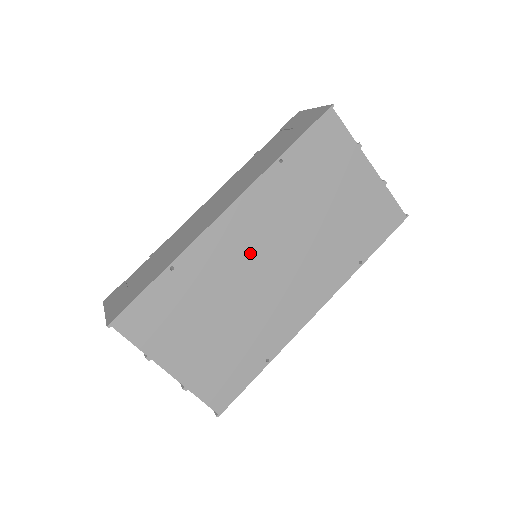
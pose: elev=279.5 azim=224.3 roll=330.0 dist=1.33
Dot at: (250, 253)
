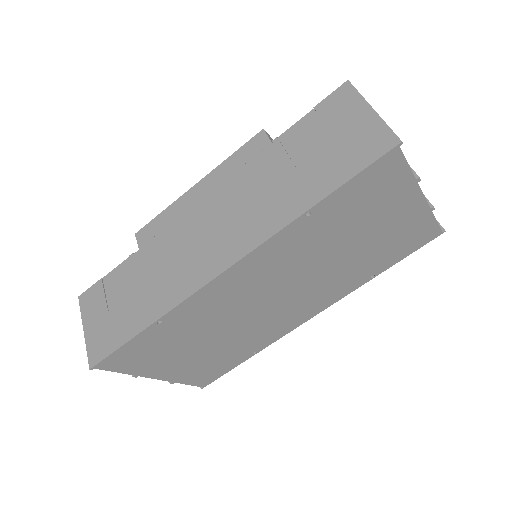
Dot at: (251, 294)
